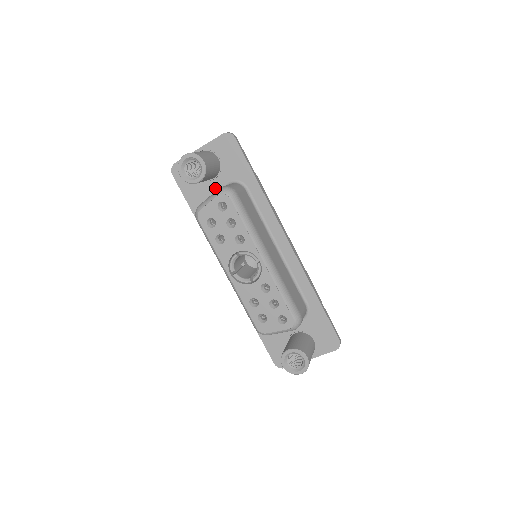
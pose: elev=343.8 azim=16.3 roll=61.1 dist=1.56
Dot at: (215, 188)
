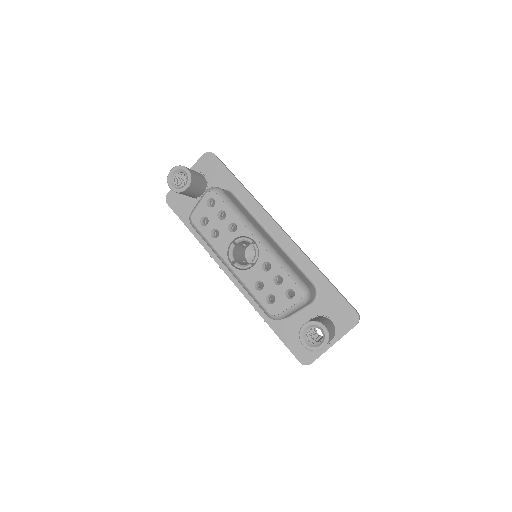
Dot at: occluded
